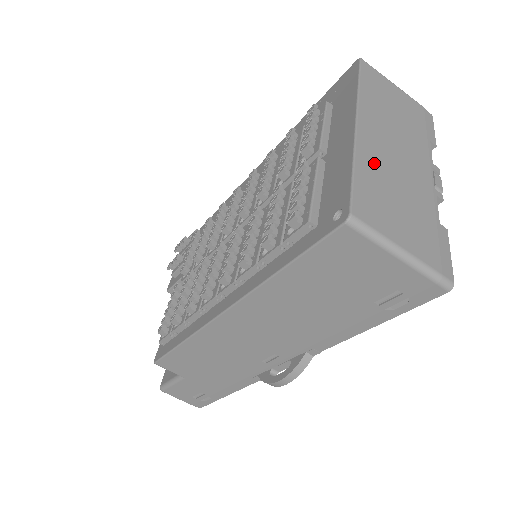
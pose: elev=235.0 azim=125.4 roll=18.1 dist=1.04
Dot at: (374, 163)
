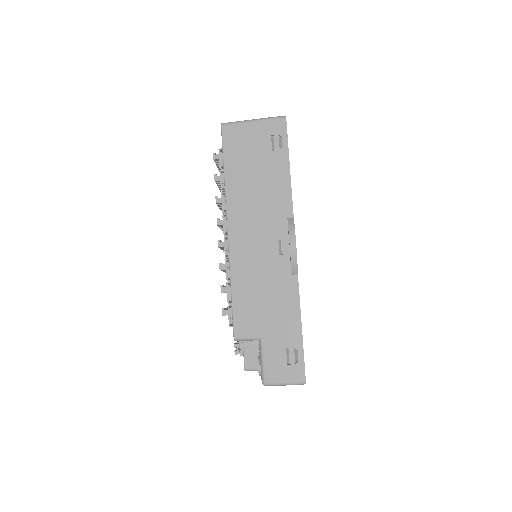
Dot at: occluded
